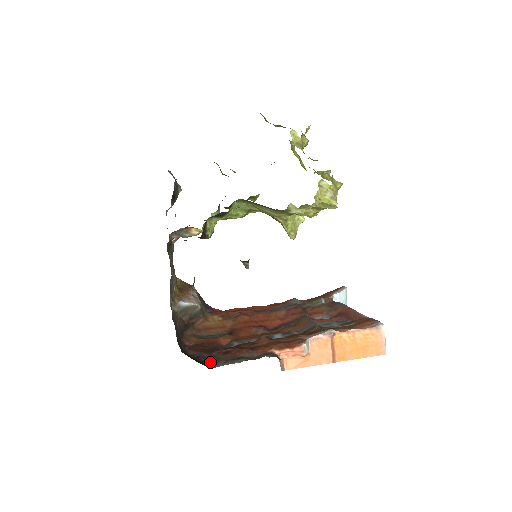
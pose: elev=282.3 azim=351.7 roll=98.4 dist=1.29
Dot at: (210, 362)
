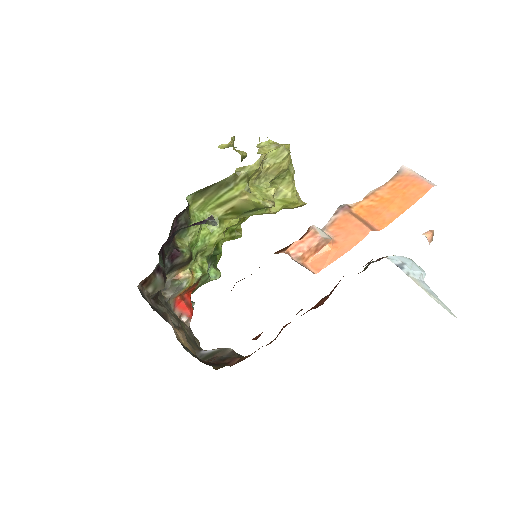
Dot at: occluded
